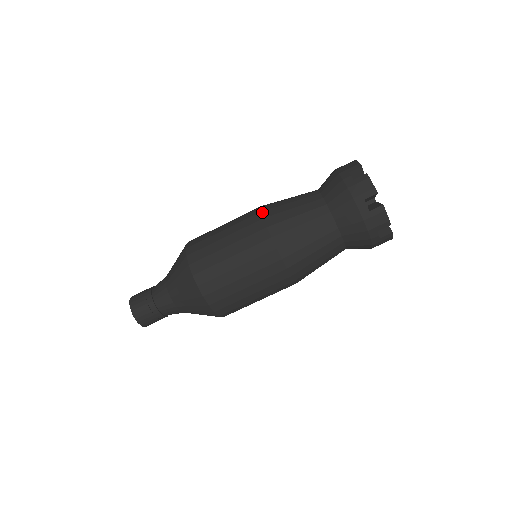
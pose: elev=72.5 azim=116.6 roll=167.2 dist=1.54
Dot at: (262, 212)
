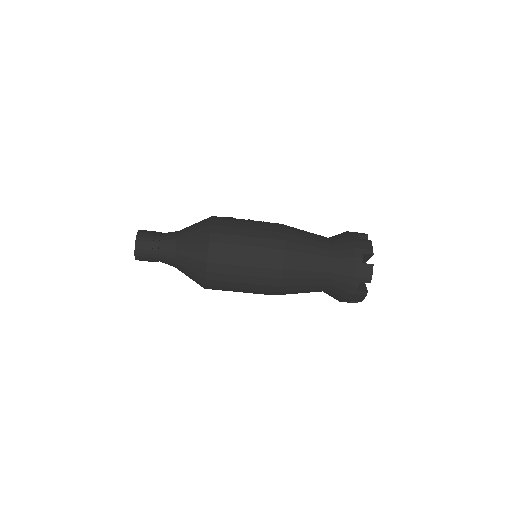
Dot at: (283, 271)
